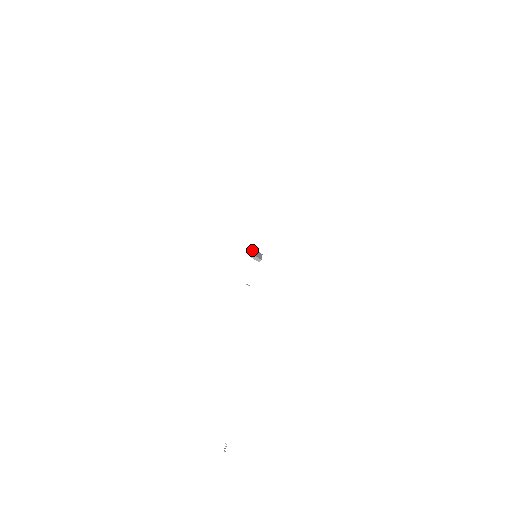
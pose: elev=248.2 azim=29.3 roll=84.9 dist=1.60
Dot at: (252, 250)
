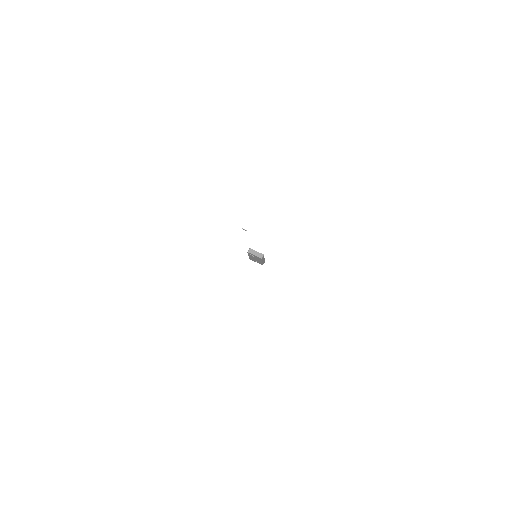
Dot at: occluded
